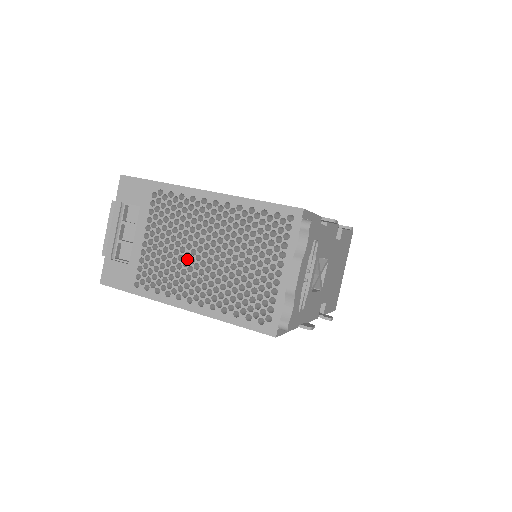
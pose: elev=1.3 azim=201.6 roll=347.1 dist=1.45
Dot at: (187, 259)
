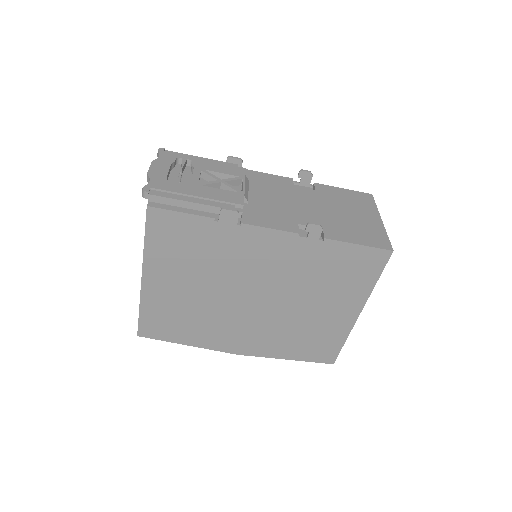
Dot at: occluded
